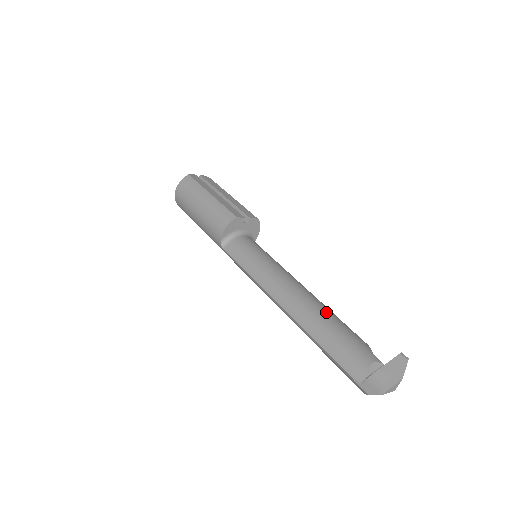
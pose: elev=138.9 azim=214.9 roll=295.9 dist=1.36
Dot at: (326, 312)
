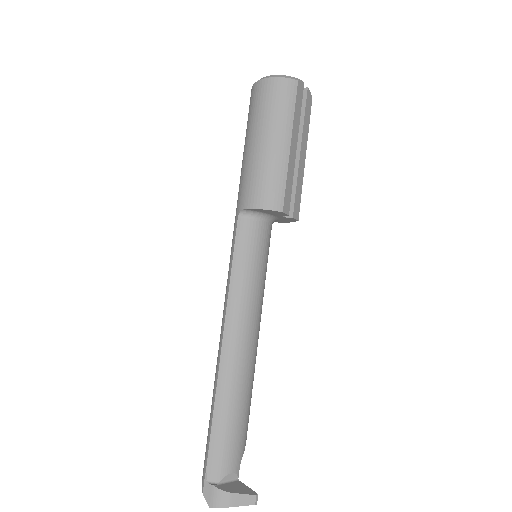
Dot at: (248, 389)
